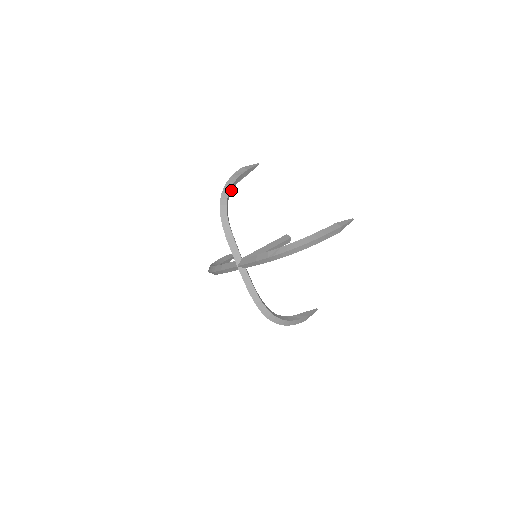
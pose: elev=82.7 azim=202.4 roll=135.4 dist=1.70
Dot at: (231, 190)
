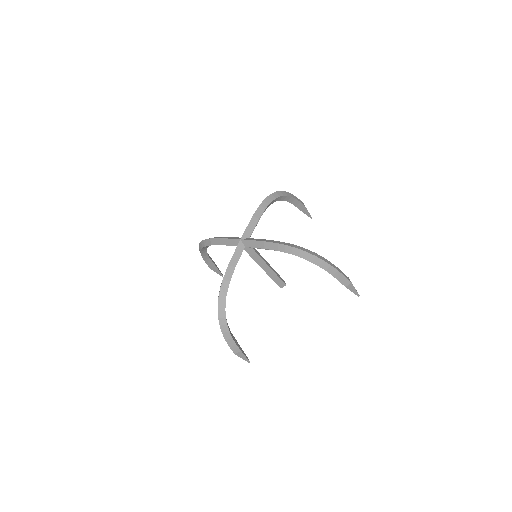
Dot at: (285, 199)
